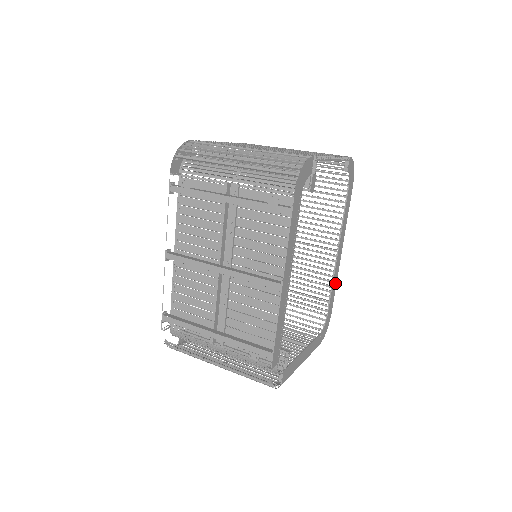
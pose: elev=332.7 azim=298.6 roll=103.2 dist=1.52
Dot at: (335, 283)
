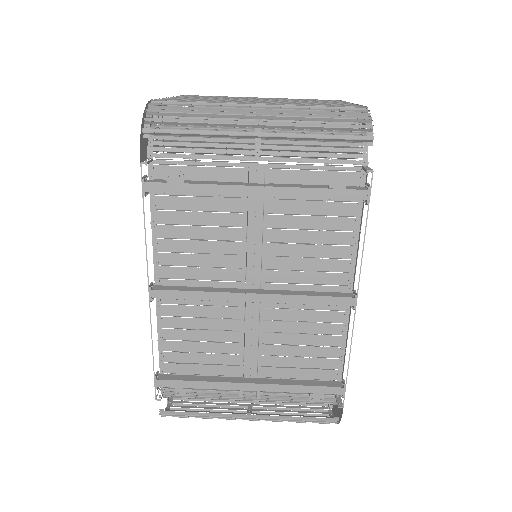
Dot at: occluded
